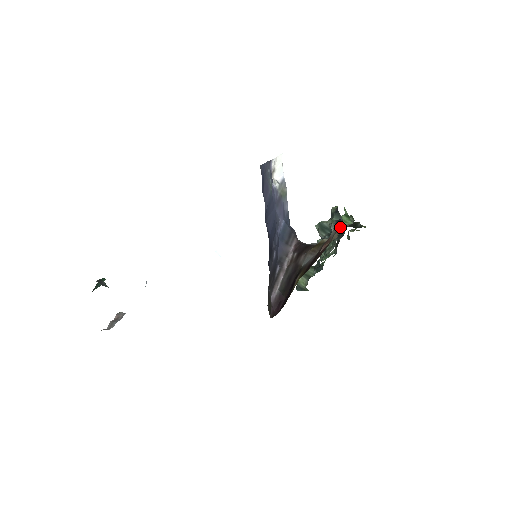
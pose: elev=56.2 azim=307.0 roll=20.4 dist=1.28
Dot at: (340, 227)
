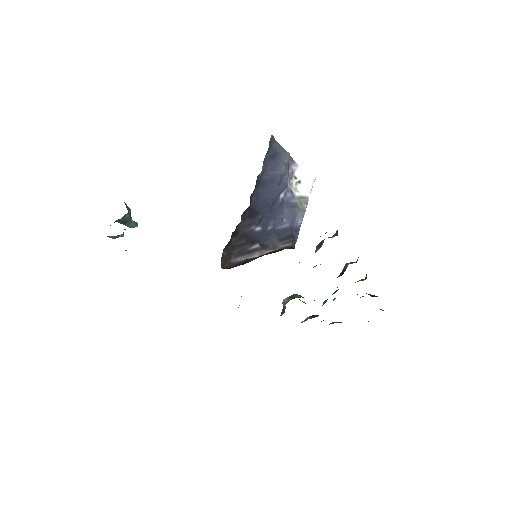
Dot at: occluded
